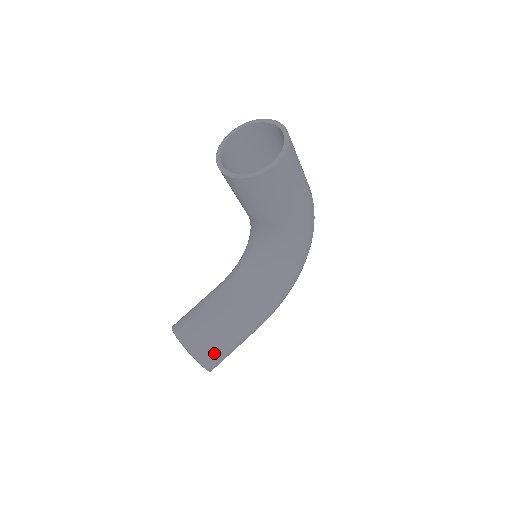
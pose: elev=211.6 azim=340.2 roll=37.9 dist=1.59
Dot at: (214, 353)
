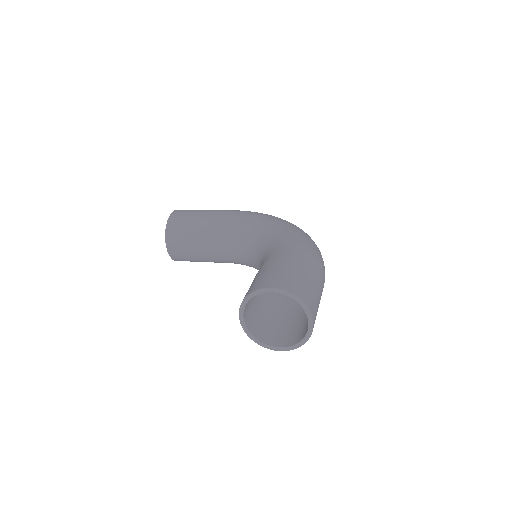
Dot at: occluded
